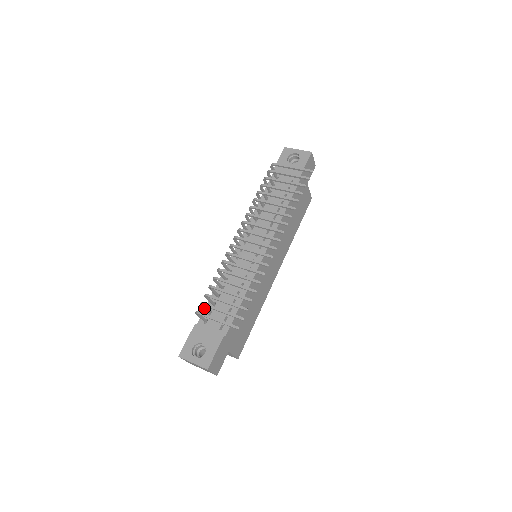
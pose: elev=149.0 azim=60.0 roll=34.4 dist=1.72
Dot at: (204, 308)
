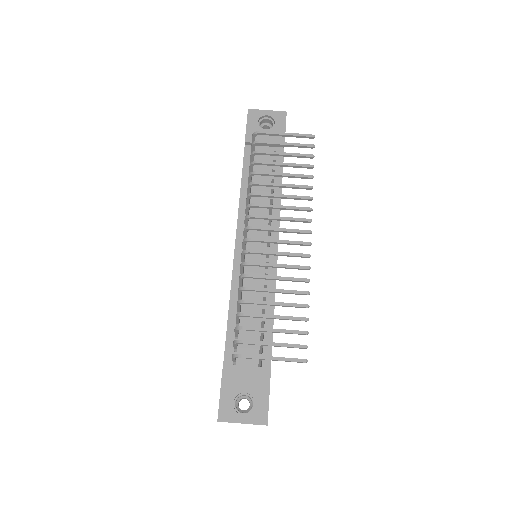
Dot at: (236, 345)
